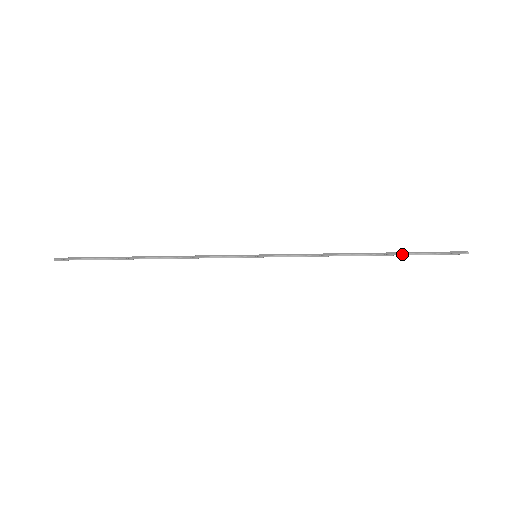
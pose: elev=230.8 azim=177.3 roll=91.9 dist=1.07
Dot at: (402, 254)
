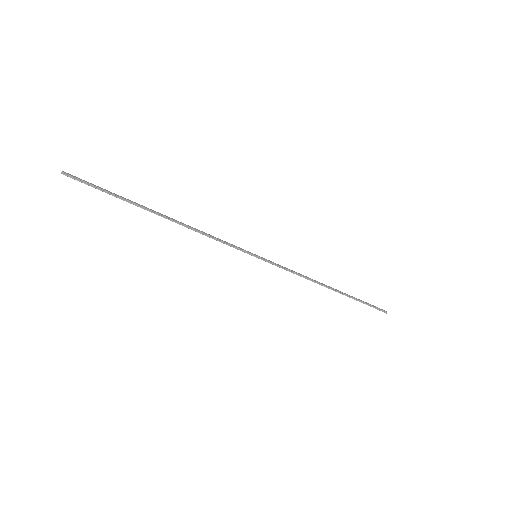
Dot at: (352, 297)
